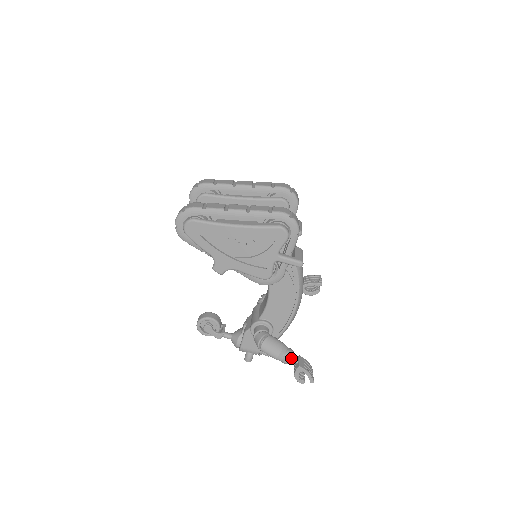
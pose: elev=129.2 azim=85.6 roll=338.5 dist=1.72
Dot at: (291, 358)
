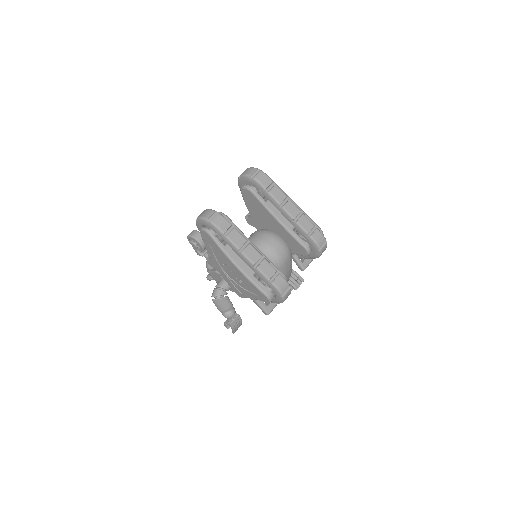
Dot at: (228, 318)
